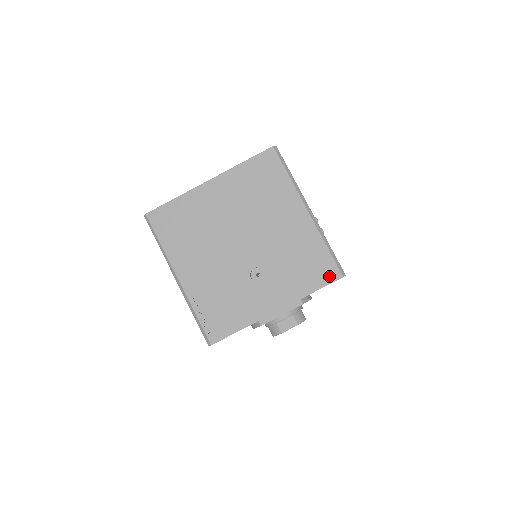
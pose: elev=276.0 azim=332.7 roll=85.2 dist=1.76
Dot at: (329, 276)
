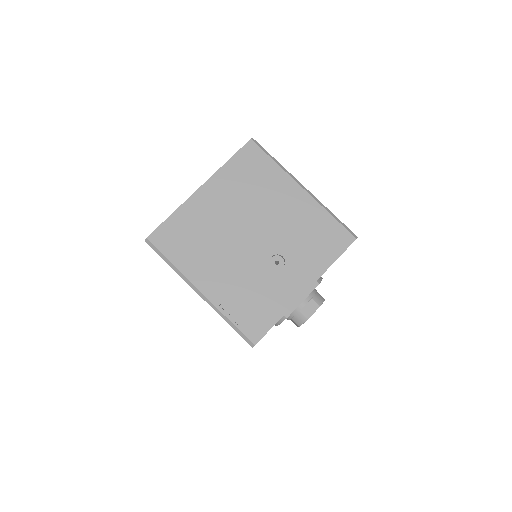
Dot at: (343, 242)
